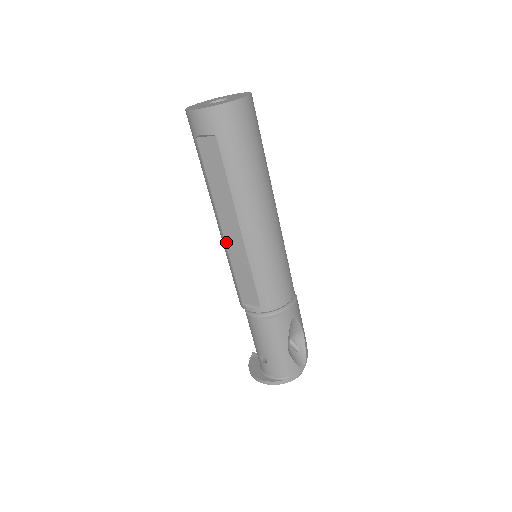
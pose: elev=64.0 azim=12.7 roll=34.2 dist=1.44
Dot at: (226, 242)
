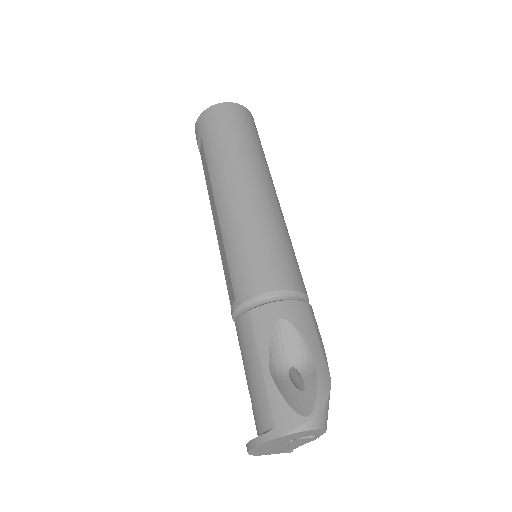
Dot at: (217, 238)
